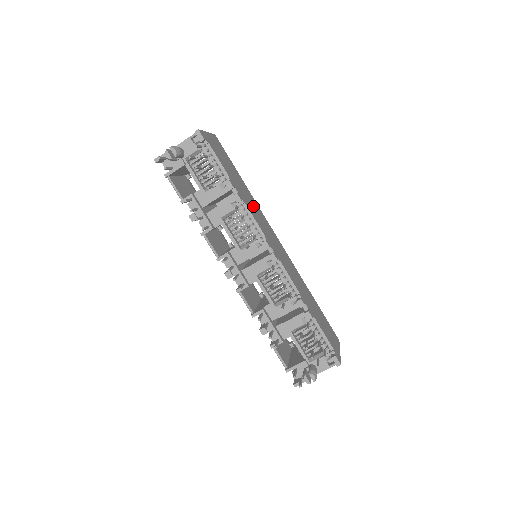
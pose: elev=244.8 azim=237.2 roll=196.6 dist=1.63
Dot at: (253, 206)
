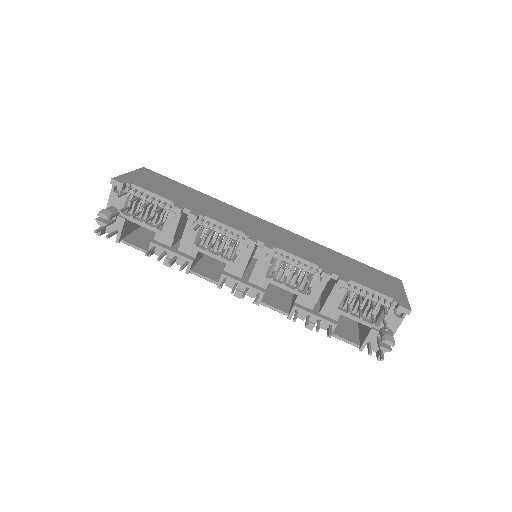
Dot at: (220, 210)
